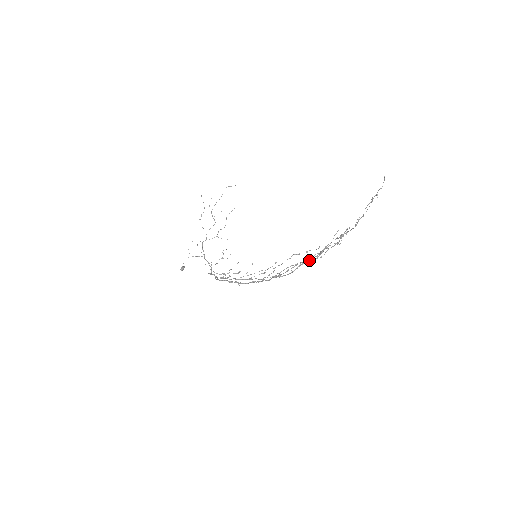
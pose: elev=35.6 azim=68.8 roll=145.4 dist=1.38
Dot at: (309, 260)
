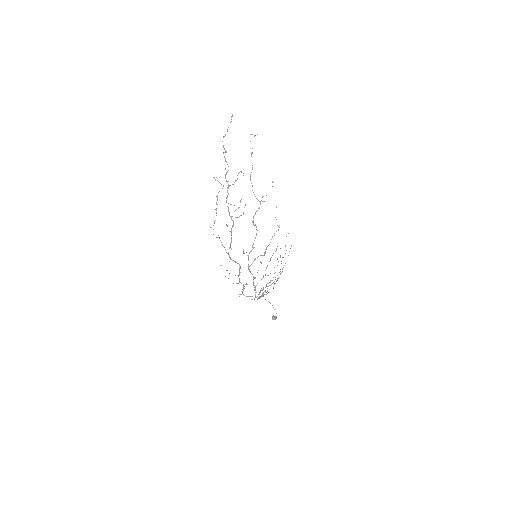
Dot at: (231, 218)
